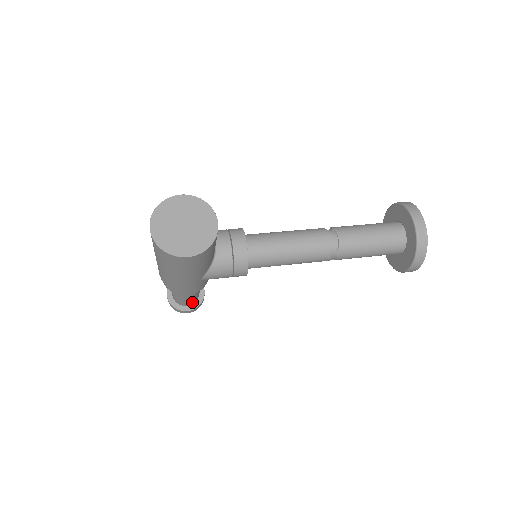
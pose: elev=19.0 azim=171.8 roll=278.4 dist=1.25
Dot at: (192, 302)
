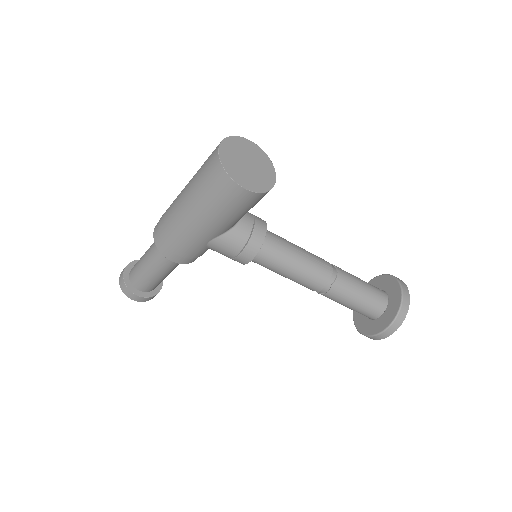
Dot at: (148, 288)
